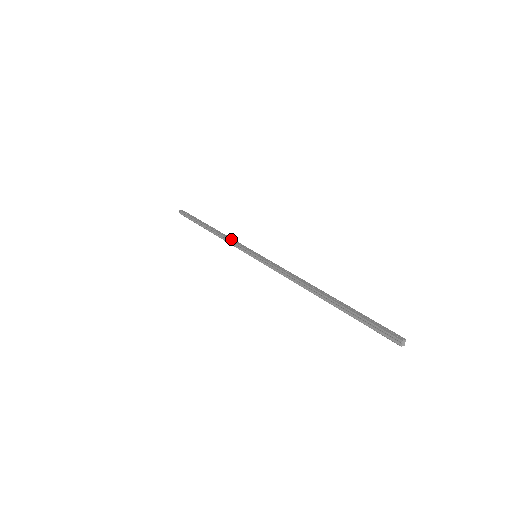
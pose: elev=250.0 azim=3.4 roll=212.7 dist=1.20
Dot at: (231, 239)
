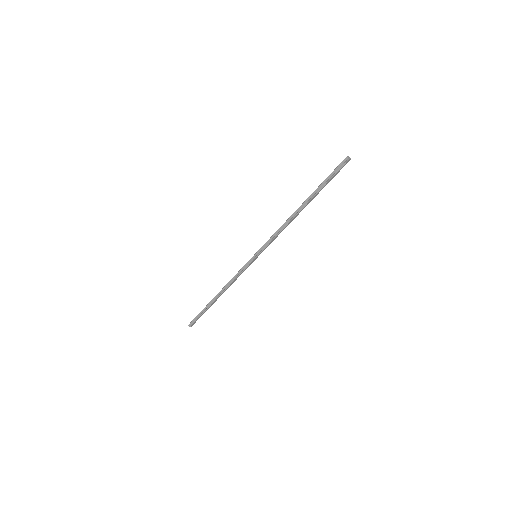
Dot at: (235, 276)
